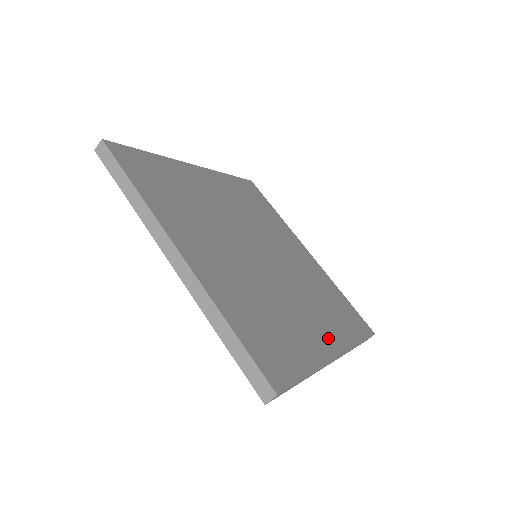
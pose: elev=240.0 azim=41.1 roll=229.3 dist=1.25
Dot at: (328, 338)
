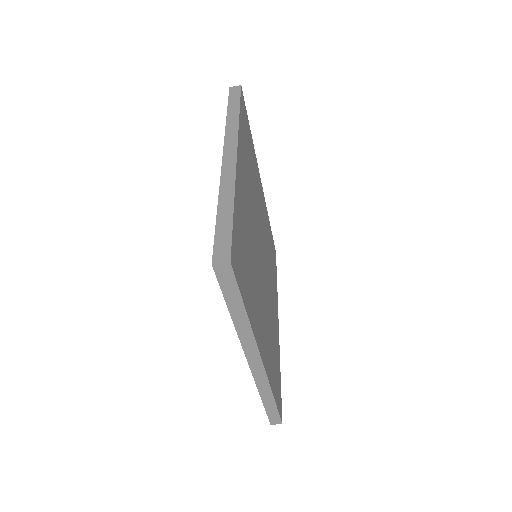
Dot at: (276, 312)
